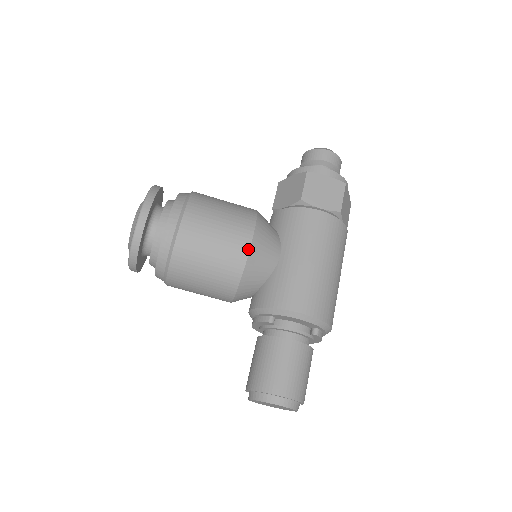
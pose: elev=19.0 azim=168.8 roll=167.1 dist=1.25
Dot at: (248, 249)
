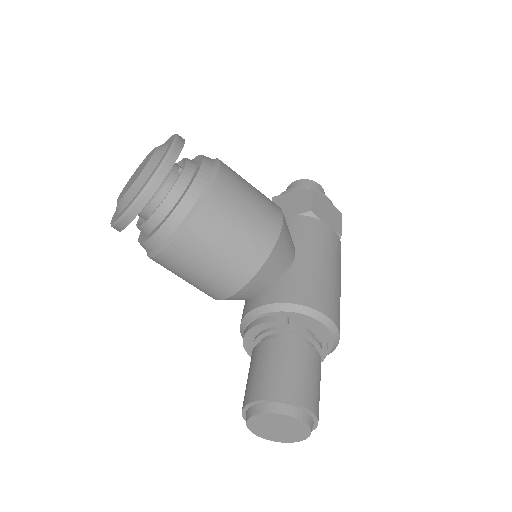
Dot at: (279, 230)
